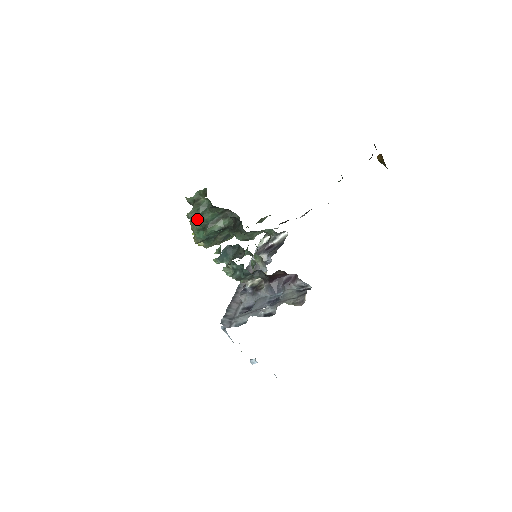
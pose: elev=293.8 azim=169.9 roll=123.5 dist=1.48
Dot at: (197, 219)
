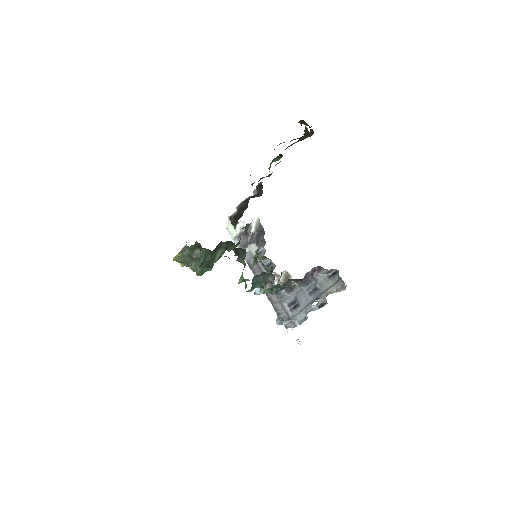
Dot at: (201, 266)
